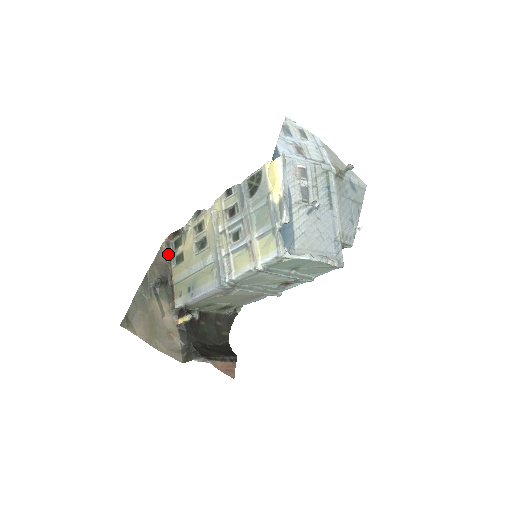
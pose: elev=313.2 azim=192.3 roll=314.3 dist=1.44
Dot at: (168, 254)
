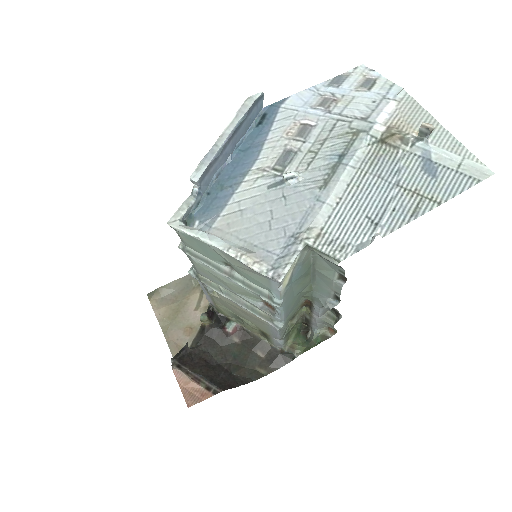
Dot at: occluded
